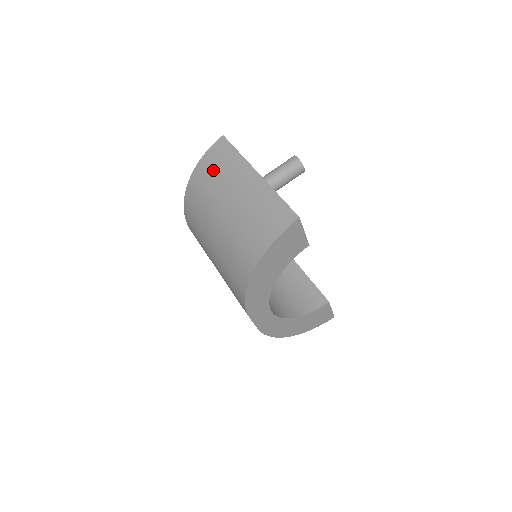
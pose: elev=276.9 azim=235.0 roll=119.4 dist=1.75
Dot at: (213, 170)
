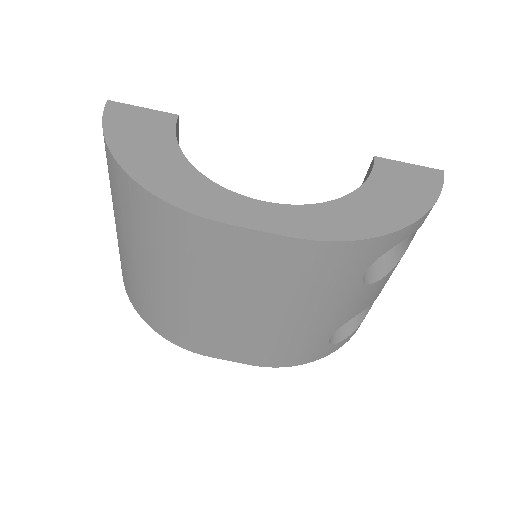
Dot at: occluded
